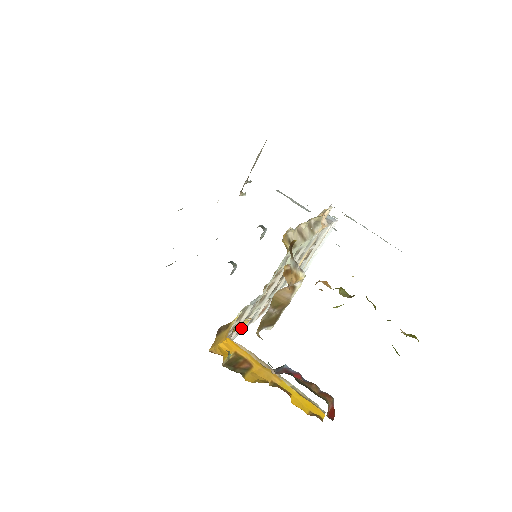
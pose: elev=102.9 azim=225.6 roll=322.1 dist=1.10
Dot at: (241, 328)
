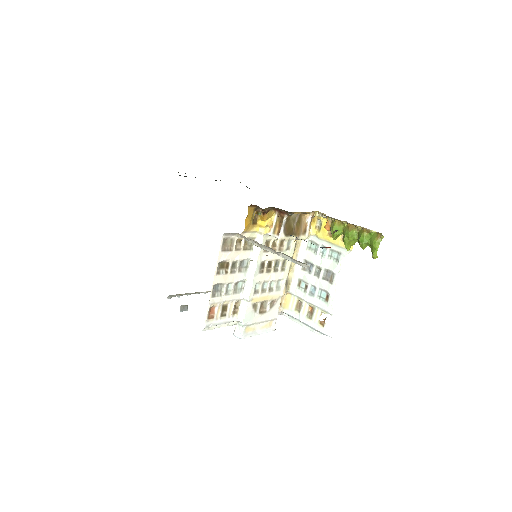
Dot at: (220, 273)
